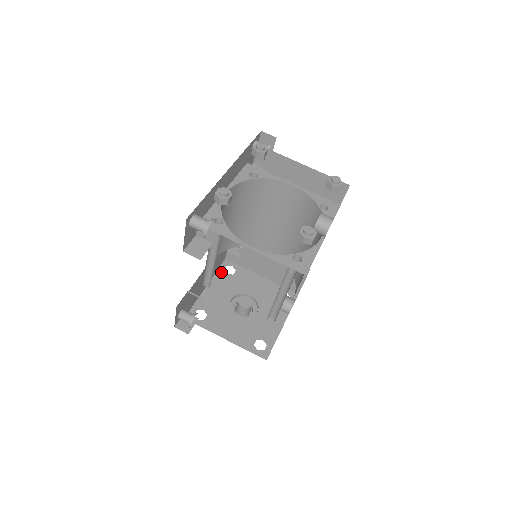
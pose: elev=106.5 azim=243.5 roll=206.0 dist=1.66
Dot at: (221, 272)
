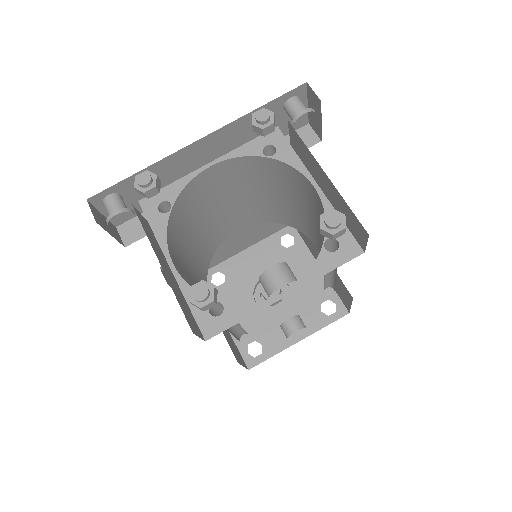
Dot at: (275, 238)
